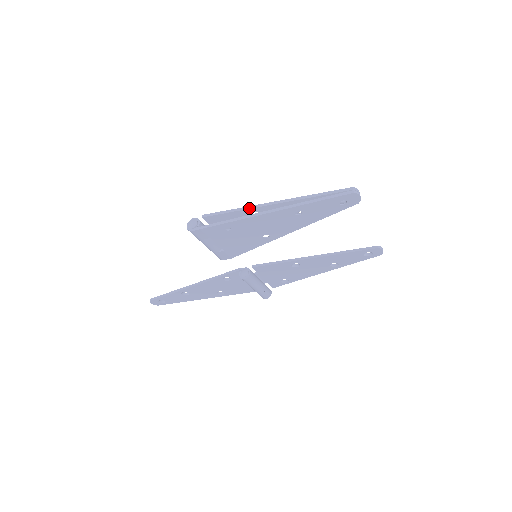
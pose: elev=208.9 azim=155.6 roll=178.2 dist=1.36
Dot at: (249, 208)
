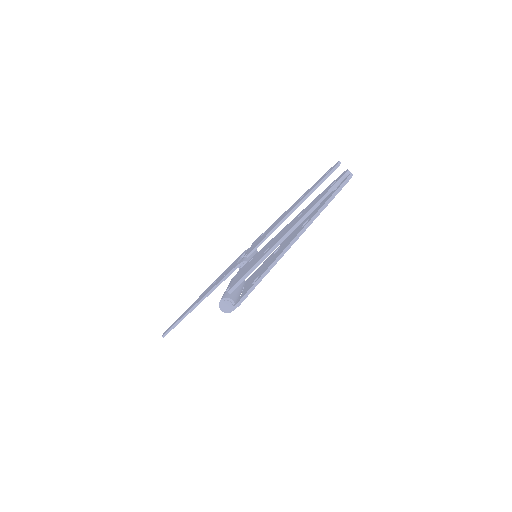
Dot at: (267, 256)
